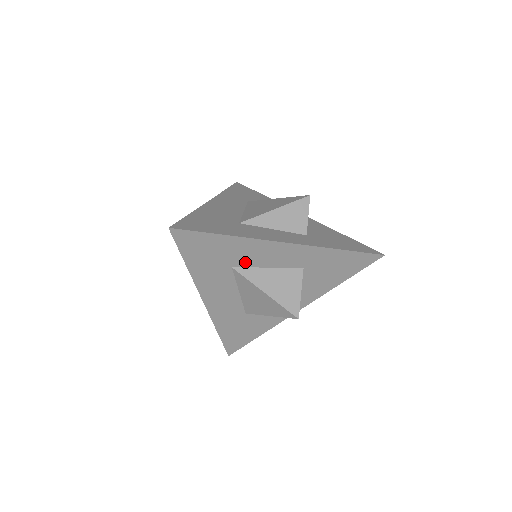
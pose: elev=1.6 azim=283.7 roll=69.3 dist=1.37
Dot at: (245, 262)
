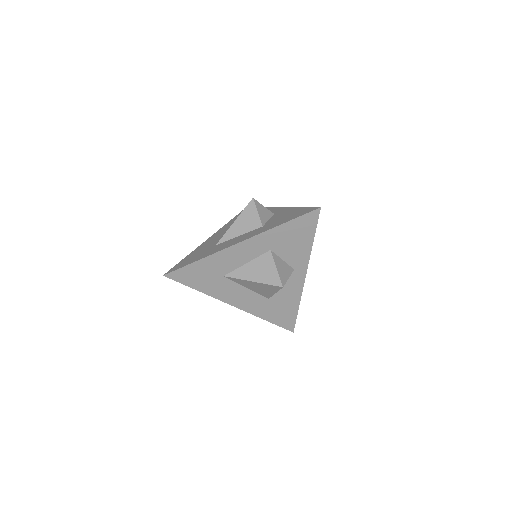
Dot at: (228, 269)
